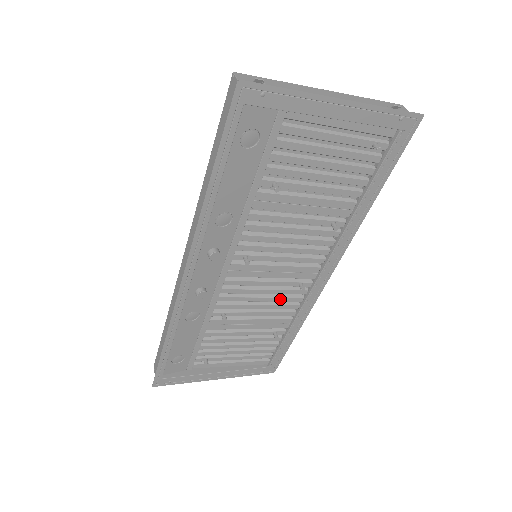
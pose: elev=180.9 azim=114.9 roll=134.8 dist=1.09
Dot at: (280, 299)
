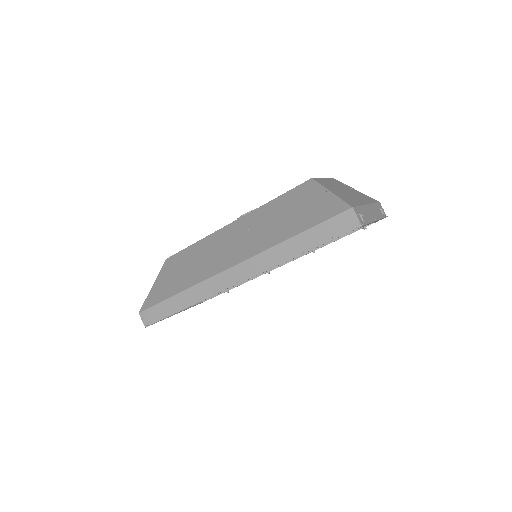
Dot at: occluded
